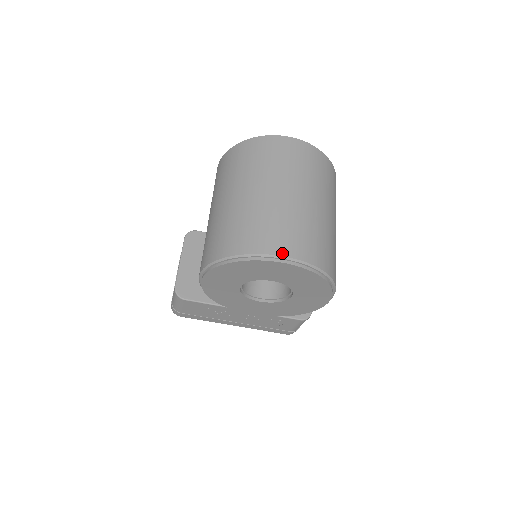
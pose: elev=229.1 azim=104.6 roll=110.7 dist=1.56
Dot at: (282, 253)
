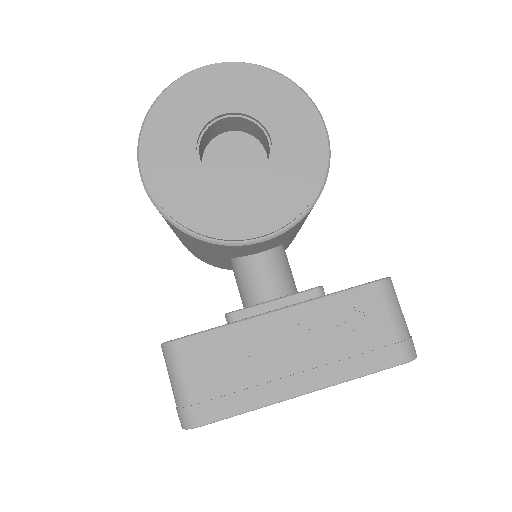
Dot at: occluded
